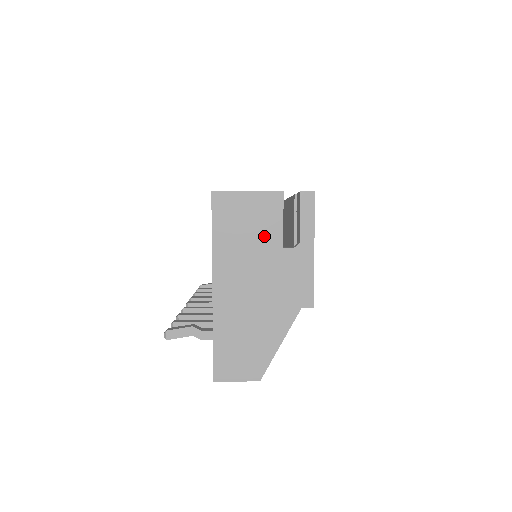
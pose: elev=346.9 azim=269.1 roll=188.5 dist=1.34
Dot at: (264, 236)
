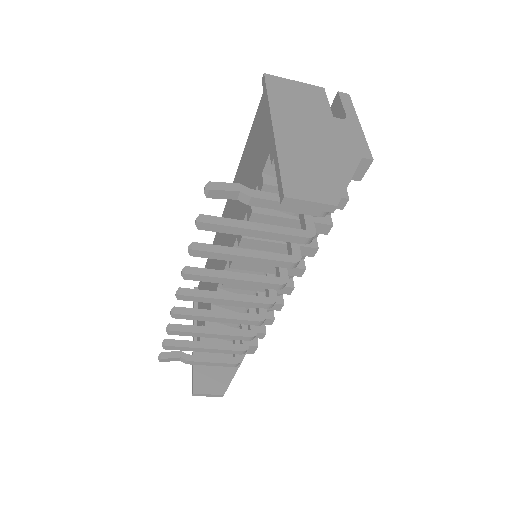
Dot at: (315, 107)
